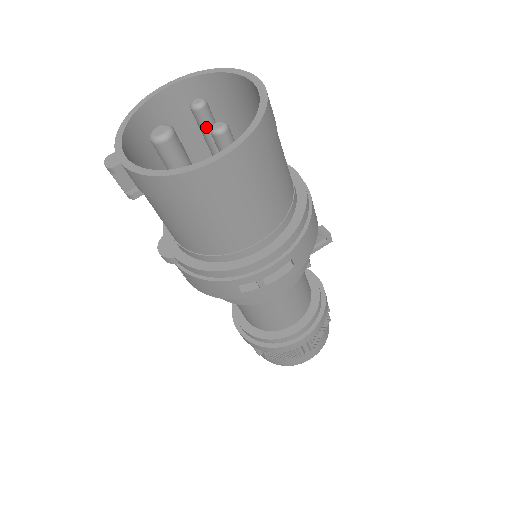
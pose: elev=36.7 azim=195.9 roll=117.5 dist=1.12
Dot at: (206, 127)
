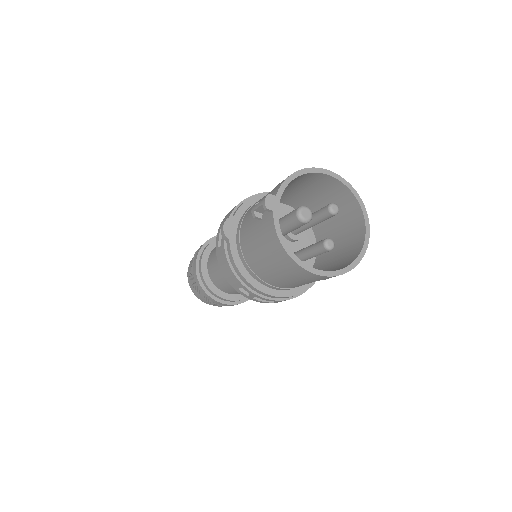
Dot at: (322, 218)
